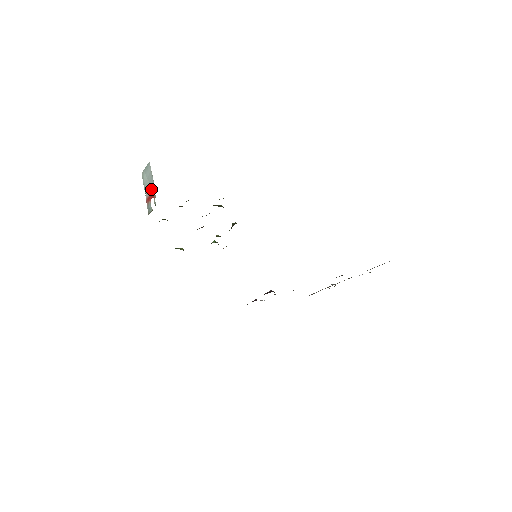
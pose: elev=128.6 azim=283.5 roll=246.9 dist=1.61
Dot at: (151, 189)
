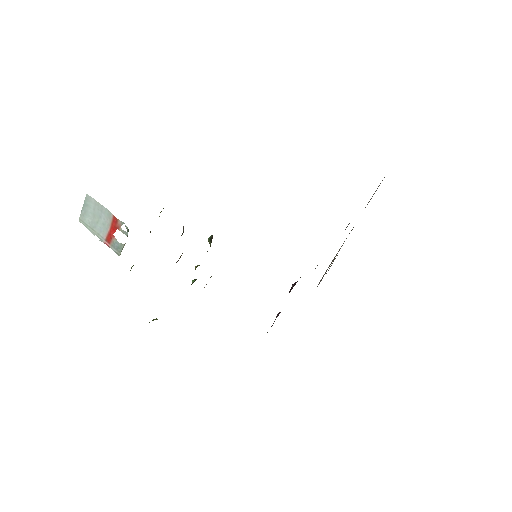
Dot at: (107, 223)
